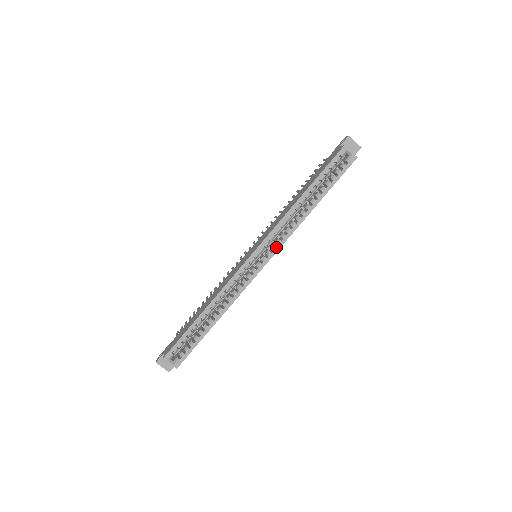
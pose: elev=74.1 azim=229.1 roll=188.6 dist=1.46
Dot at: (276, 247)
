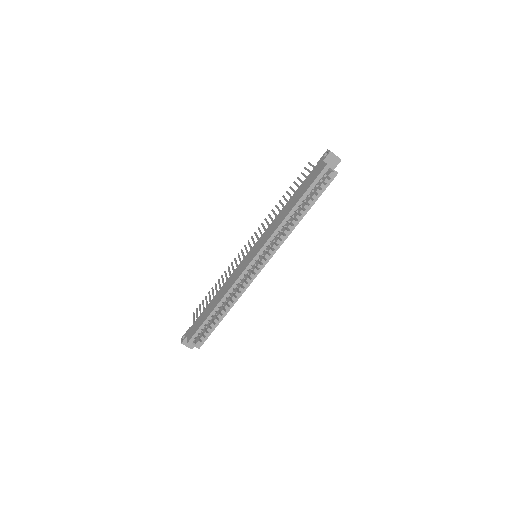
Dot at: (273, 251)
